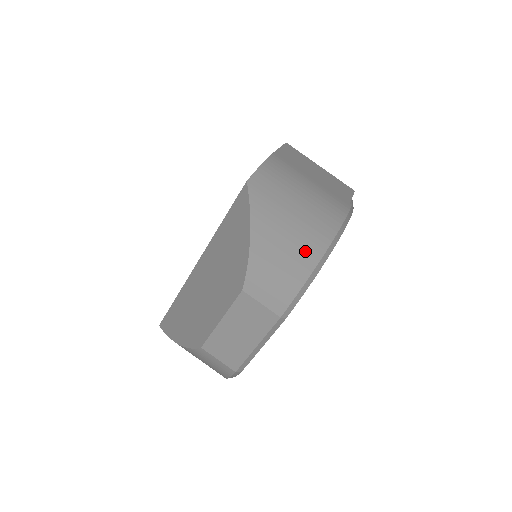
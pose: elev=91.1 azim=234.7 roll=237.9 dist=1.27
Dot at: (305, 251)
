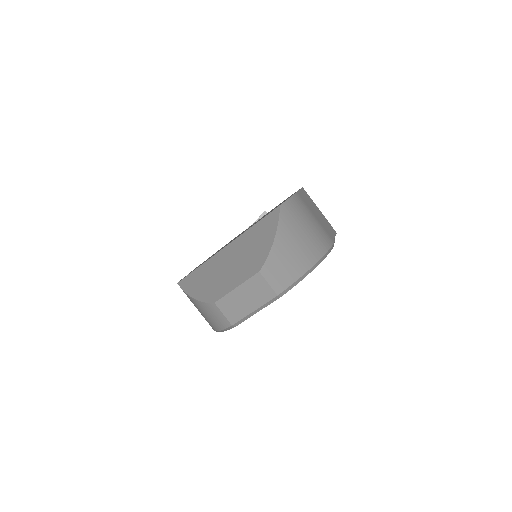
Dot at: (304, 259)
